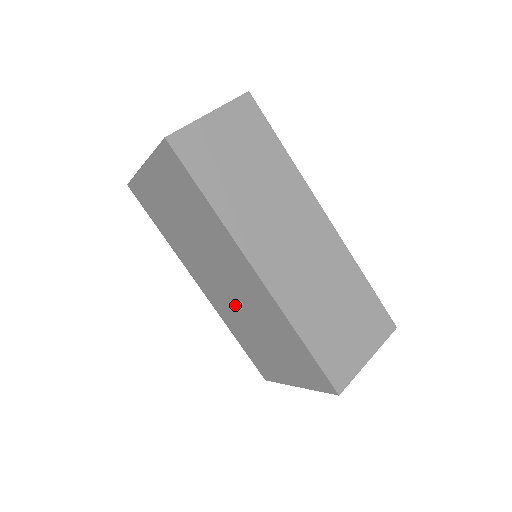
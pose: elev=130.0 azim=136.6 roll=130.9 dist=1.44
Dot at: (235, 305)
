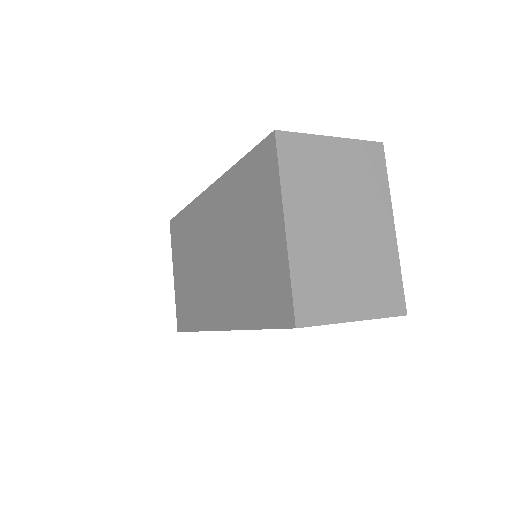
Dot at: (226, 266)
